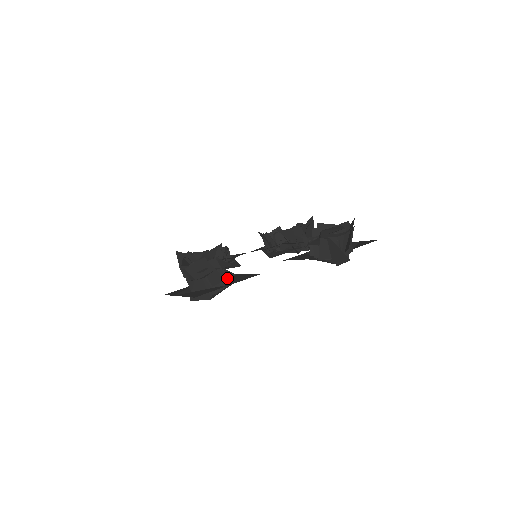
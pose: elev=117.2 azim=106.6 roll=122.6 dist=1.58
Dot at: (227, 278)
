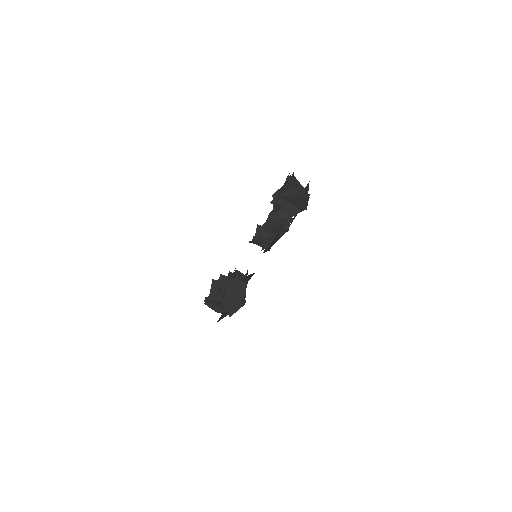
Dot at: (241, 281)
